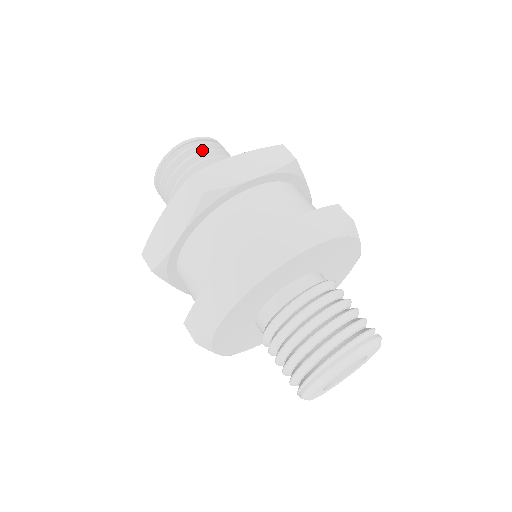
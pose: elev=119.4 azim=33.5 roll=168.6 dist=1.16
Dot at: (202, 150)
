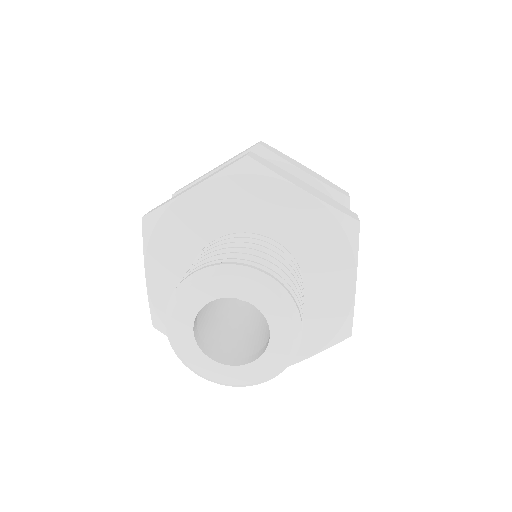
Dot at: occluded
